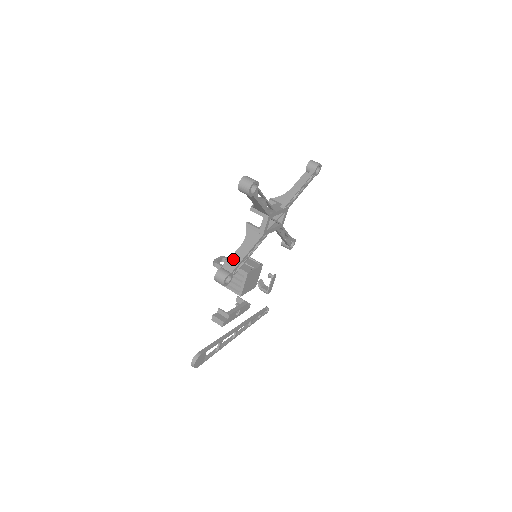
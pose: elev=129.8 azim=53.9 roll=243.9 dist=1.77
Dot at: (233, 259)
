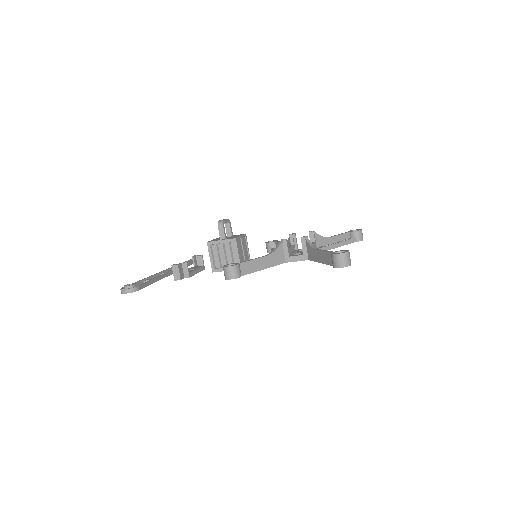
Dot at: (252, 264)
